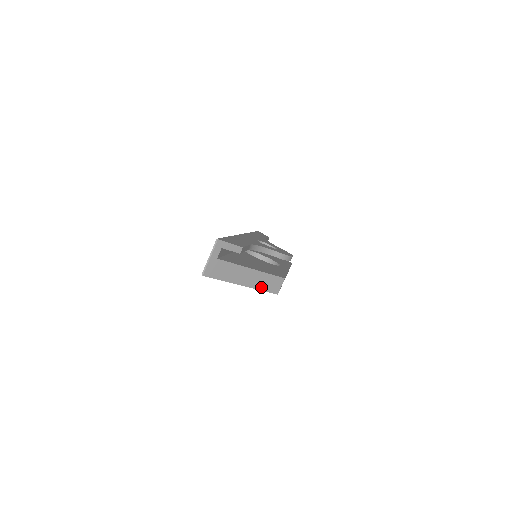
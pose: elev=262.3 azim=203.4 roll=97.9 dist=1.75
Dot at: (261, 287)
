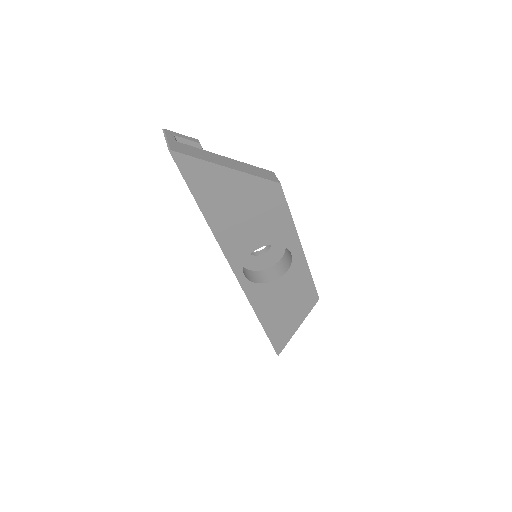
Dot at: (253, 174)
